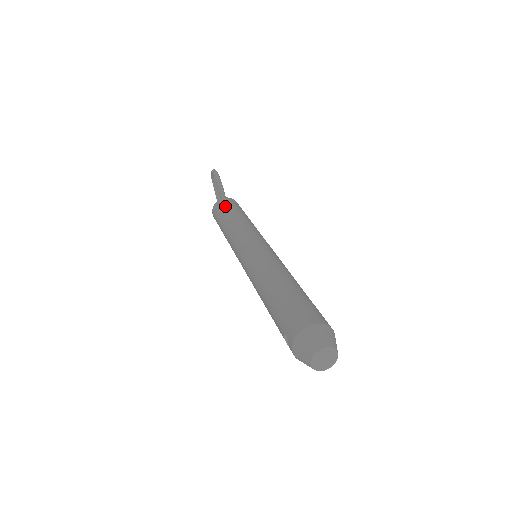
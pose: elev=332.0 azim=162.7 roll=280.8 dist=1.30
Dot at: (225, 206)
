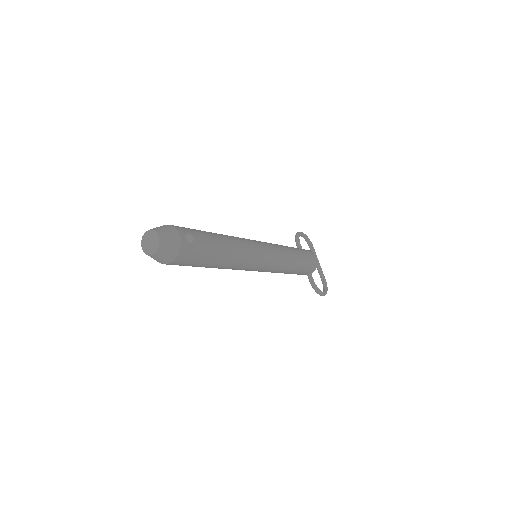
Dot at: occluded
